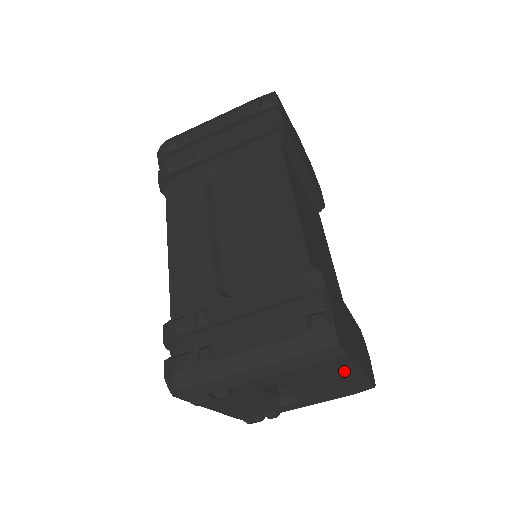
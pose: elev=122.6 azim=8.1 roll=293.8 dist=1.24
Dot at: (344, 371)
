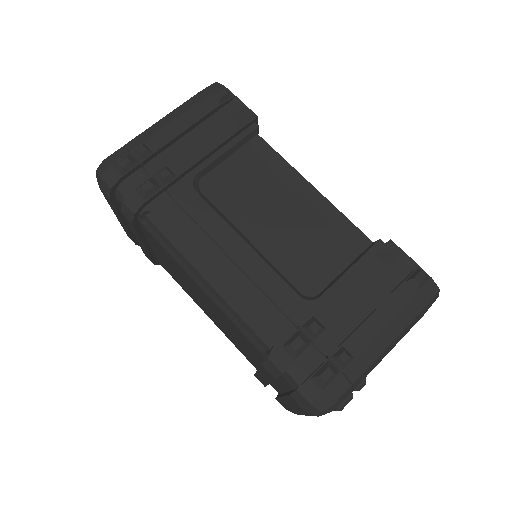
Dot at: occluded
